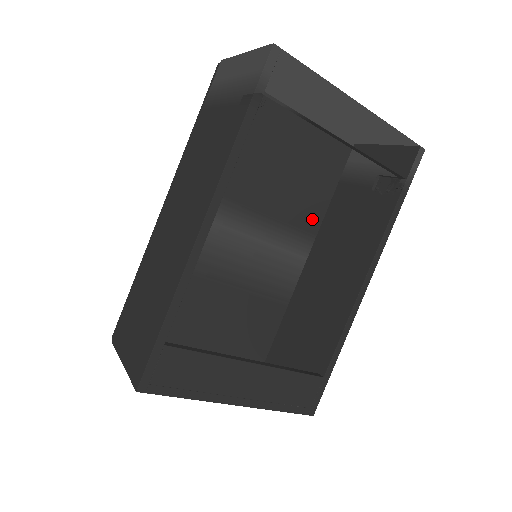
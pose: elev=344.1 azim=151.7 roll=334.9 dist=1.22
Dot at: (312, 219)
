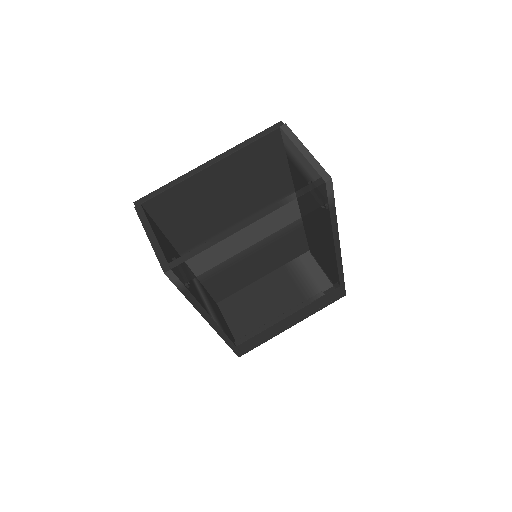
Dot at: (283, 187)
